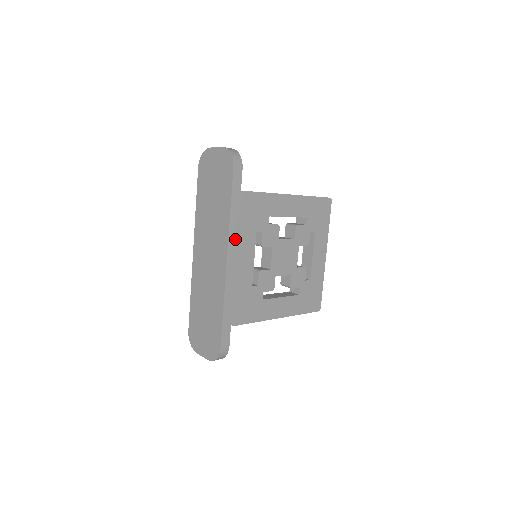
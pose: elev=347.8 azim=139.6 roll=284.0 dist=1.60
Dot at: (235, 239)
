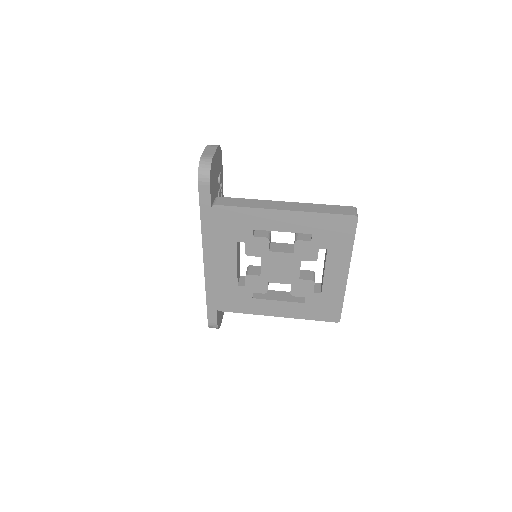
Dot at: (211, 245)
